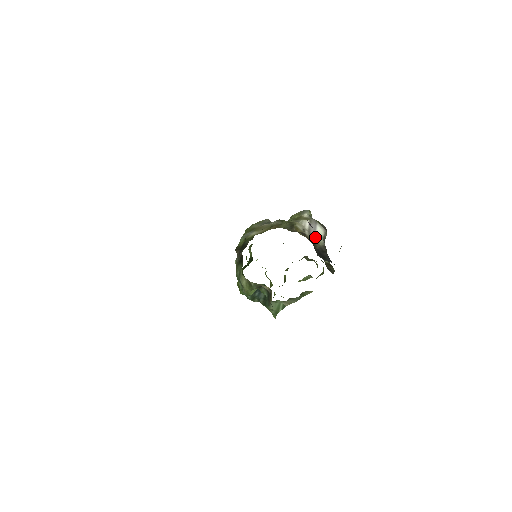
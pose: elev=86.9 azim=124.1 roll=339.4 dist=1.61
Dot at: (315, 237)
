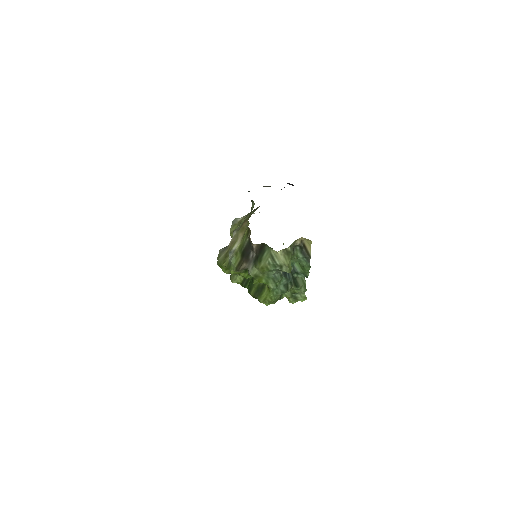
Dot at: occluded
